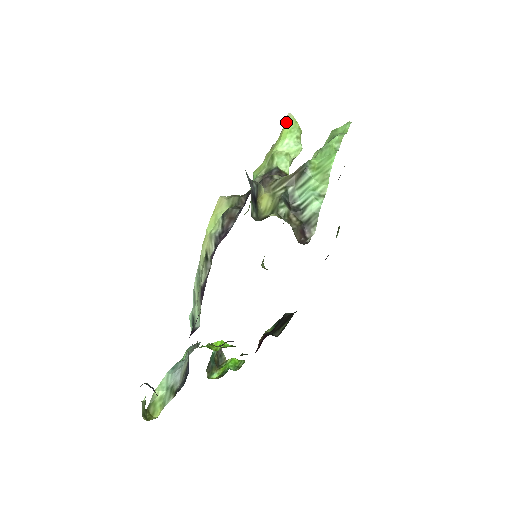
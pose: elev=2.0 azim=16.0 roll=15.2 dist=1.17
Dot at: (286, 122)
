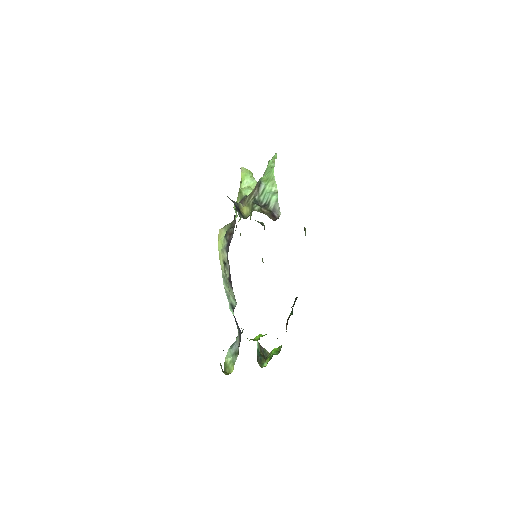
Dot at: (241, 172)
